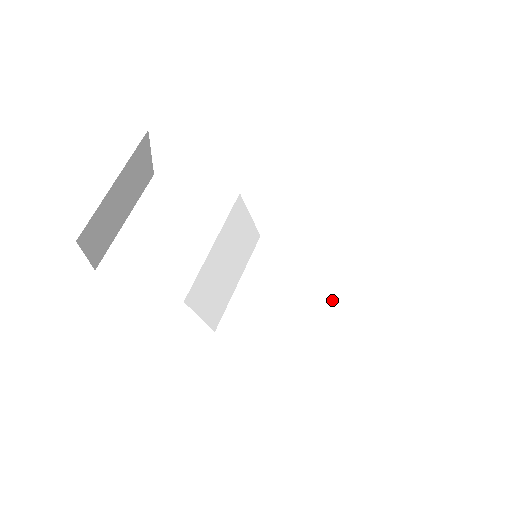
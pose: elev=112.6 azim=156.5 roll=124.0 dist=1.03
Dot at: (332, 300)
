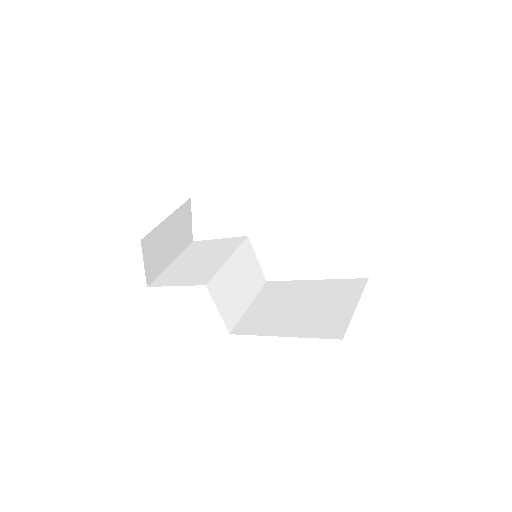
Dot at: (317, 301)
